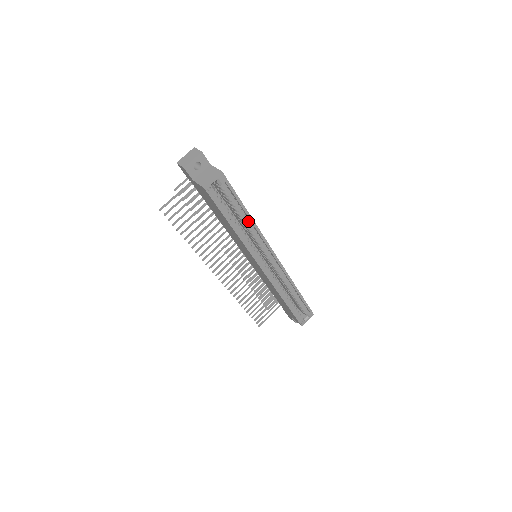
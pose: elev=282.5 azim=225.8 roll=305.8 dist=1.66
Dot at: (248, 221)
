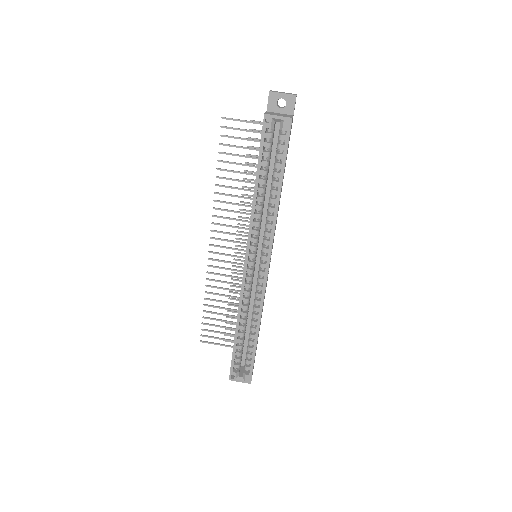
Dot at: (275, 198)
